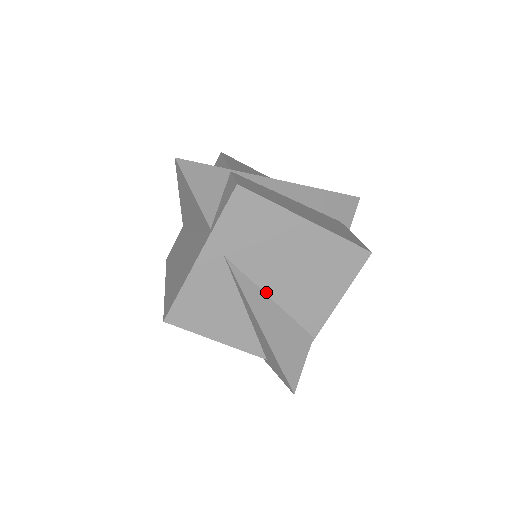
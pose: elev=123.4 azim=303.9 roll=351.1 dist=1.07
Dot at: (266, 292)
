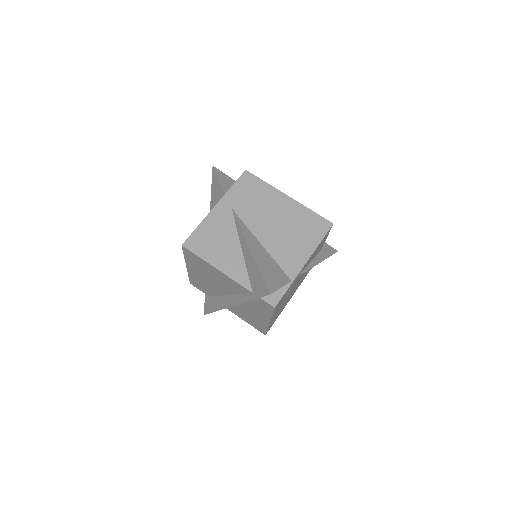
Dot at: (257, 238)
